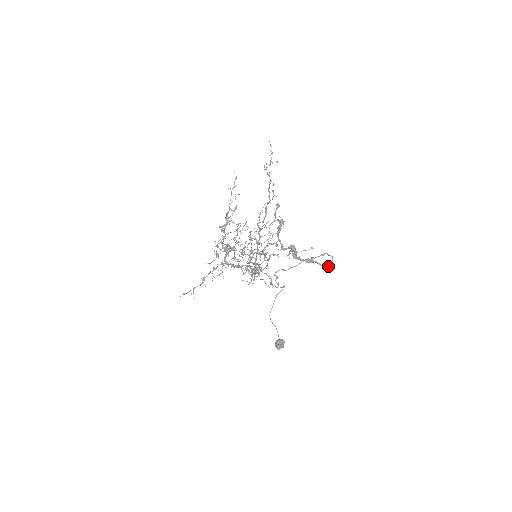
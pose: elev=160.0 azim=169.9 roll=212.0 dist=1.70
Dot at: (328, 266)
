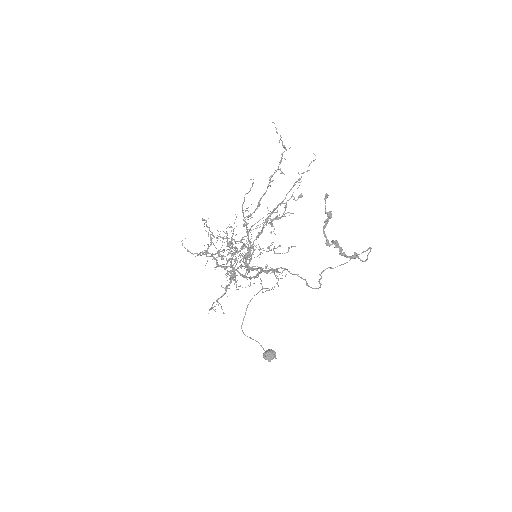
Dot at: occluded
